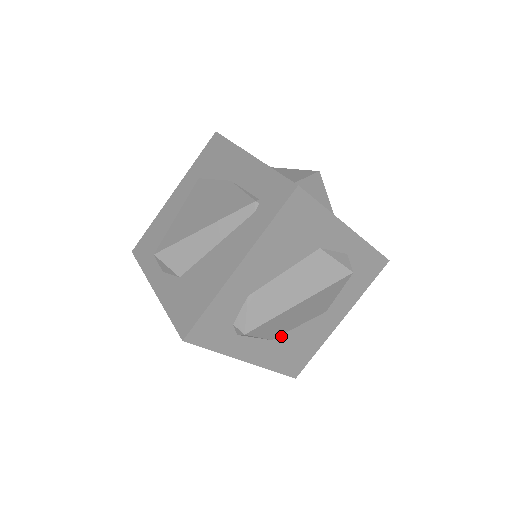
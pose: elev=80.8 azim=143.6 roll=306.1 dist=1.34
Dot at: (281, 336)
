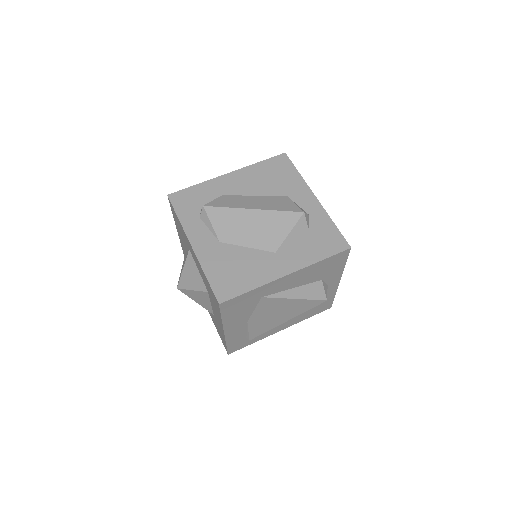
Dot at: (229, 245)
